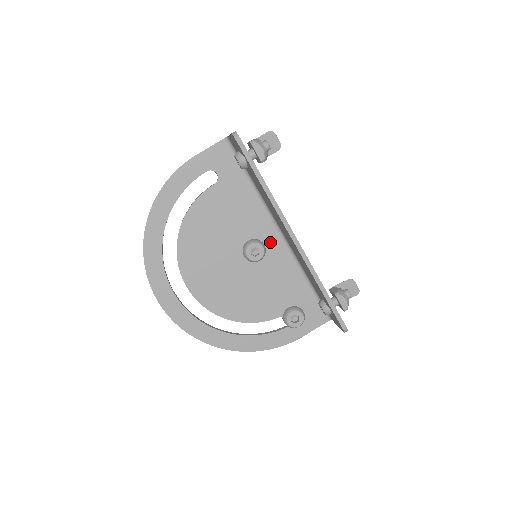
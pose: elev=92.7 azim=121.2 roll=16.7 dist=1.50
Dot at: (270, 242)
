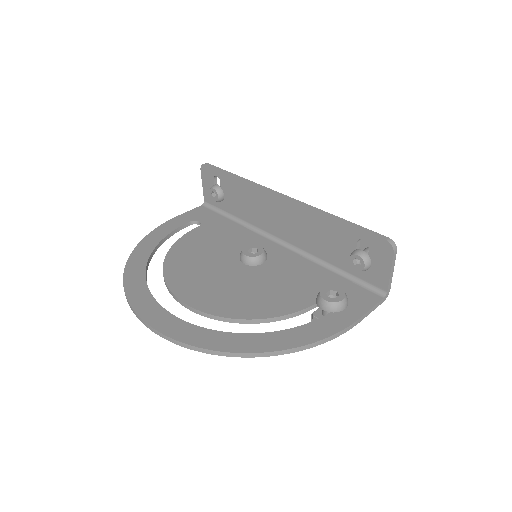
Dot at: (269, 250)
